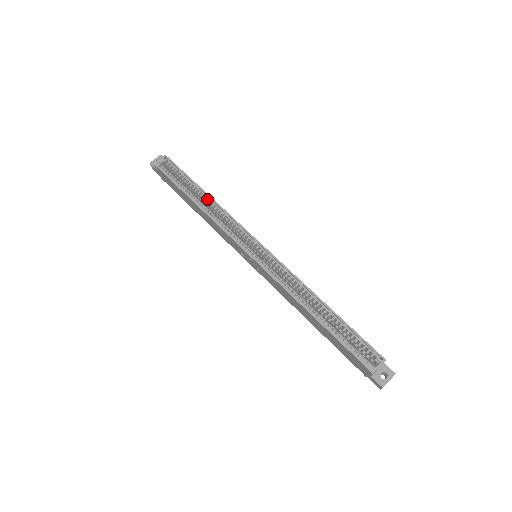
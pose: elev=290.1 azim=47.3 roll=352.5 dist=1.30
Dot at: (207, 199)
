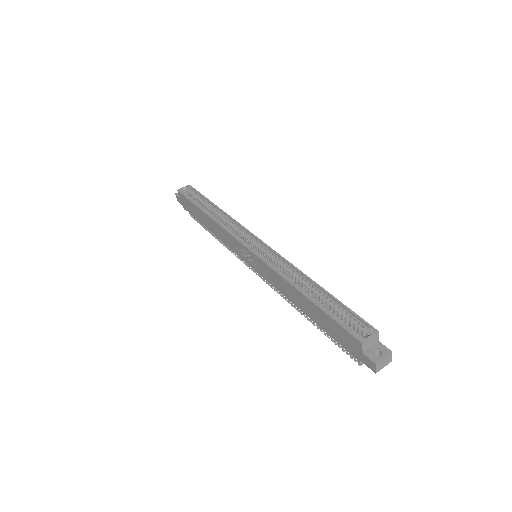
Dot at: (218, 211)
